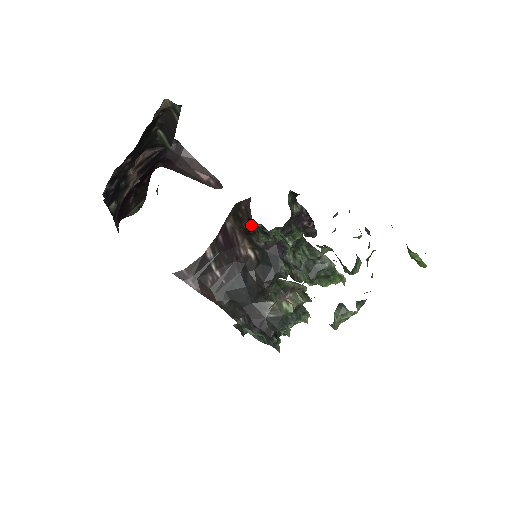
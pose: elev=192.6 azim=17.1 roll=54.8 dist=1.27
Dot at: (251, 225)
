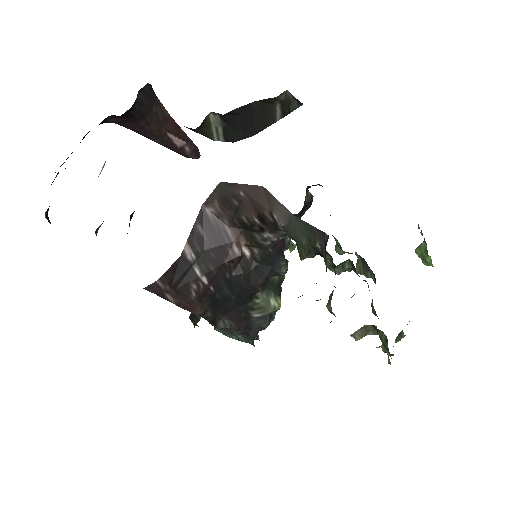
Dot at: (262, 223)
